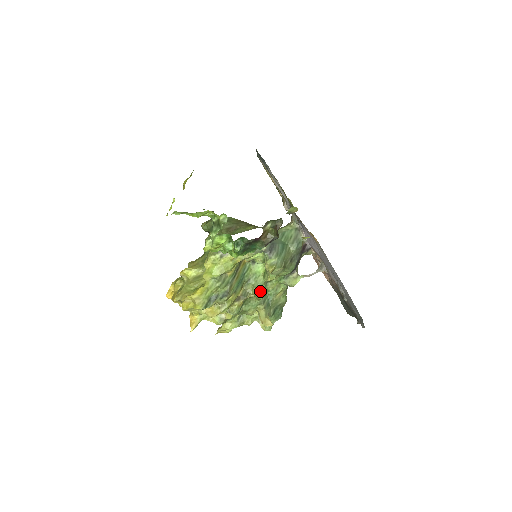
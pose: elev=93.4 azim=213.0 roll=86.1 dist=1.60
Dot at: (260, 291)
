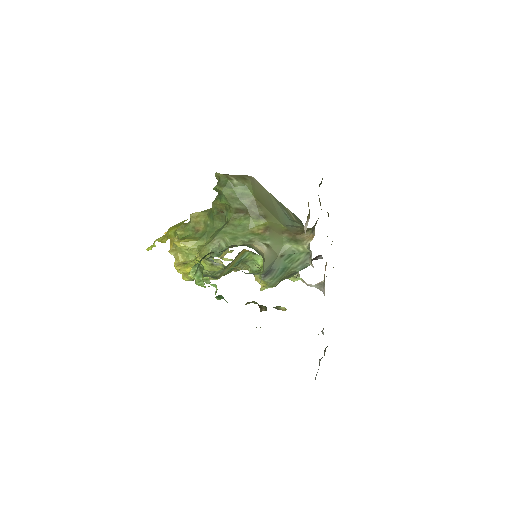
Dot at: (255, 272)
